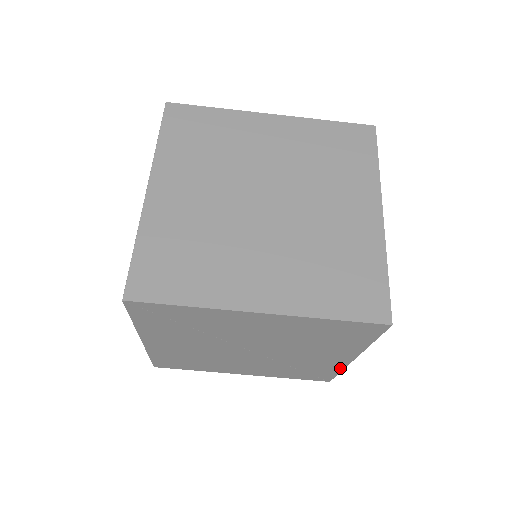
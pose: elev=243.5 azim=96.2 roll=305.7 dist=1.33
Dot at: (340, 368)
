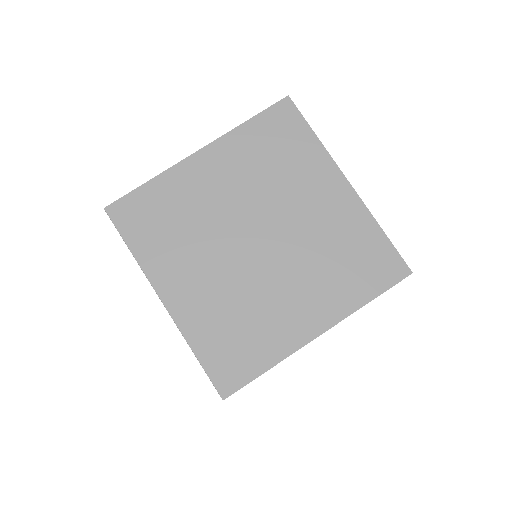
Dot at: occluded
